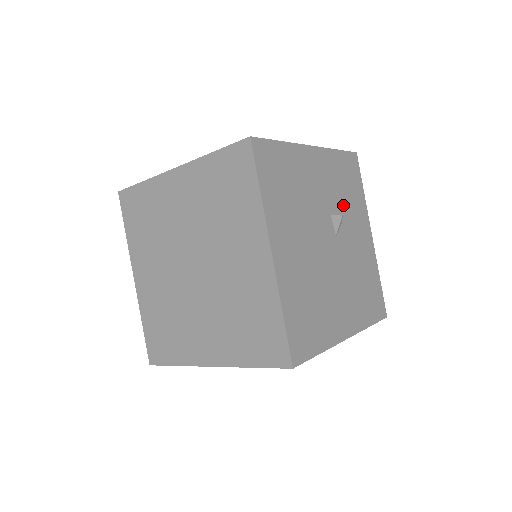
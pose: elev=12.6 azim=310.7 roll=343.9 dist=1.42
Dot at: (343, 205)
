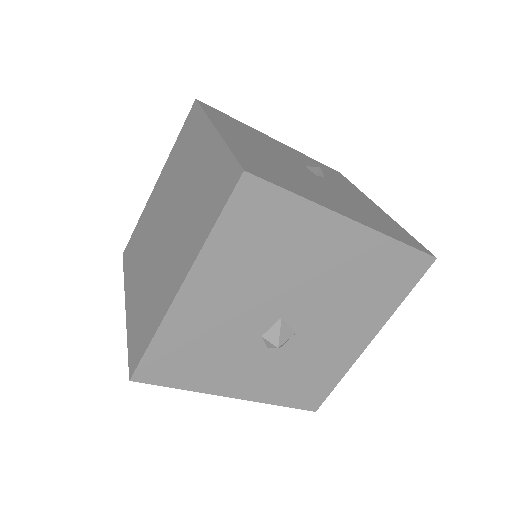
Dot at: (325, 174)
